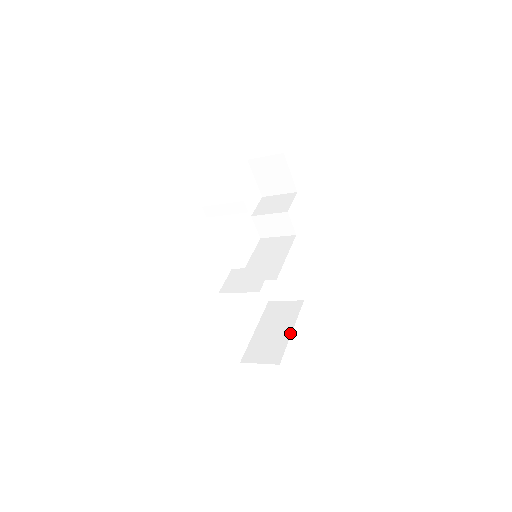
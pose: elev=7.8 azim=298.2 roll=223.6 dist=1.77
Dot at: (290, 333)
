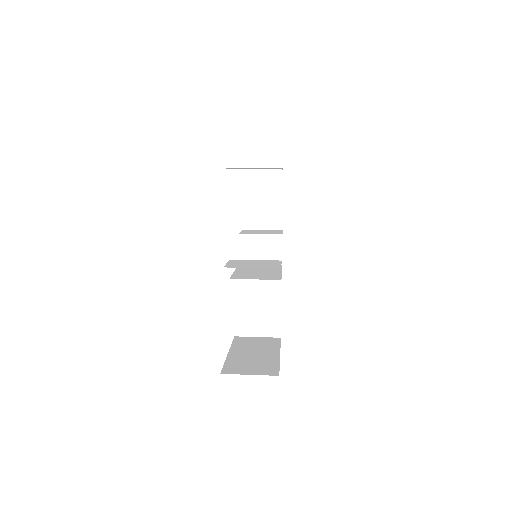
Dot at: (278, 356)
